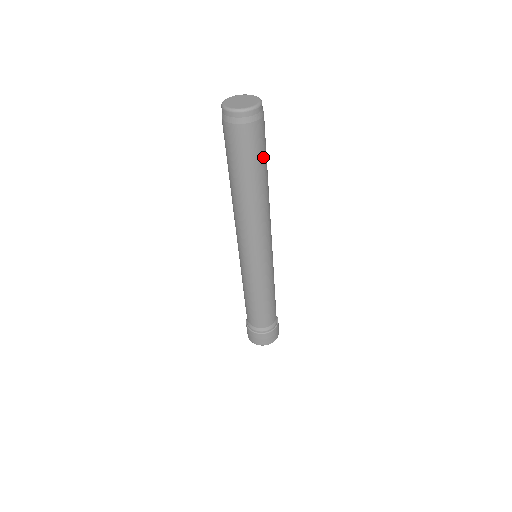
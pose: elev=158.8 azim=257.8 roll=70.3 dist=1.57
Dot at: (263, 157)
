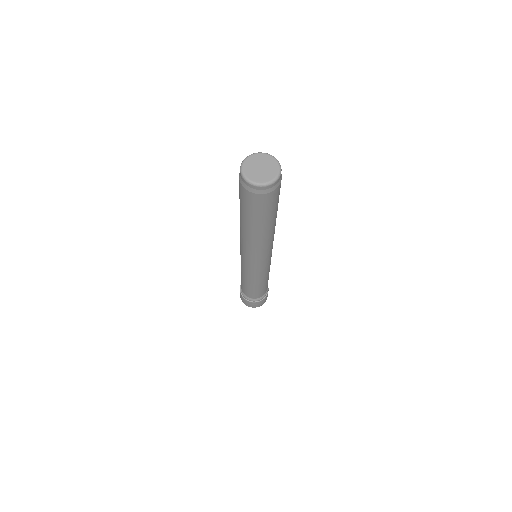
Dot at: occluded
